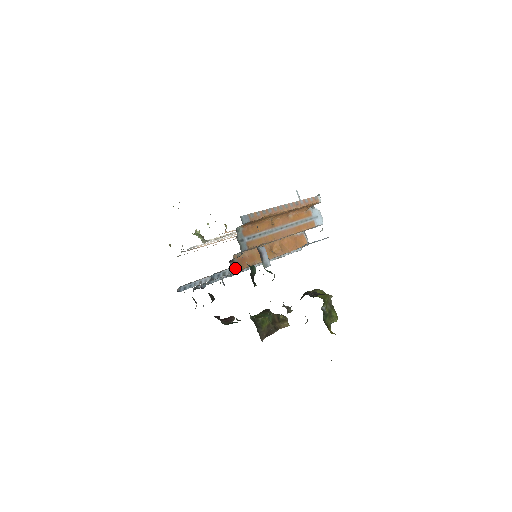
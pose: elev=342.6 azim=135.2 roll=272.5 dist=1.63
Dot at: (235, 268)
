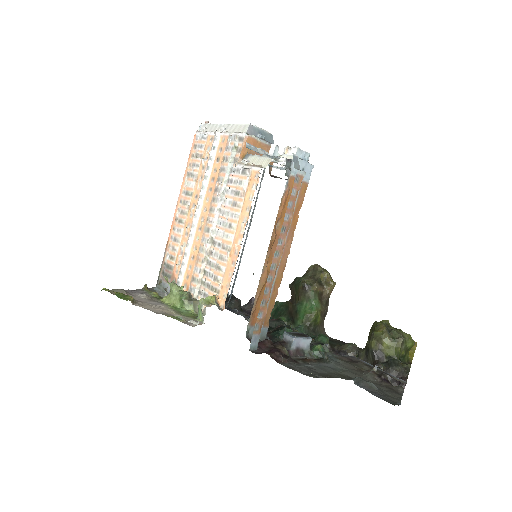
Dot at: occluded
